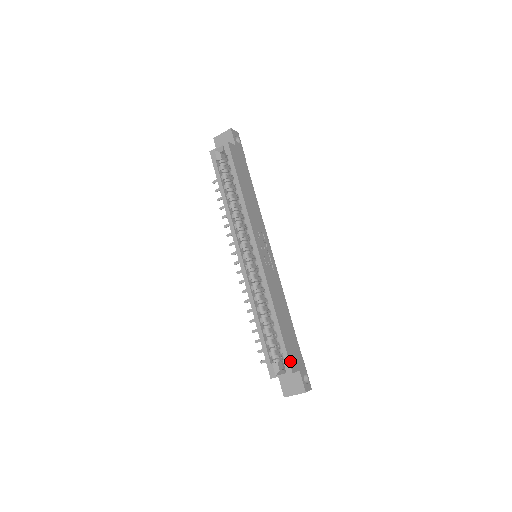
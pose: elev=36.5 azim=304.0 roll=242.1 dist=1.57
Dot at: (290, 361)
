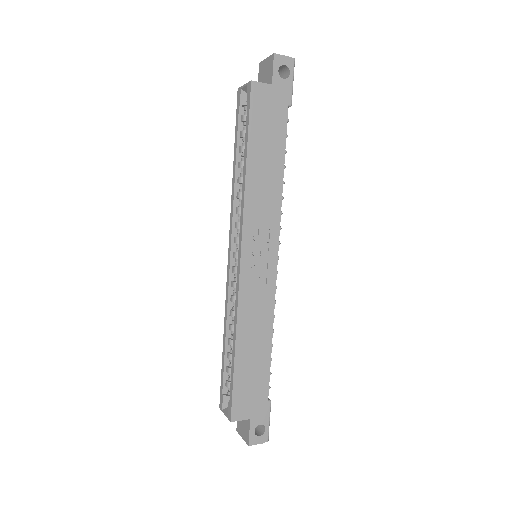
Dot at: (234, 407)
